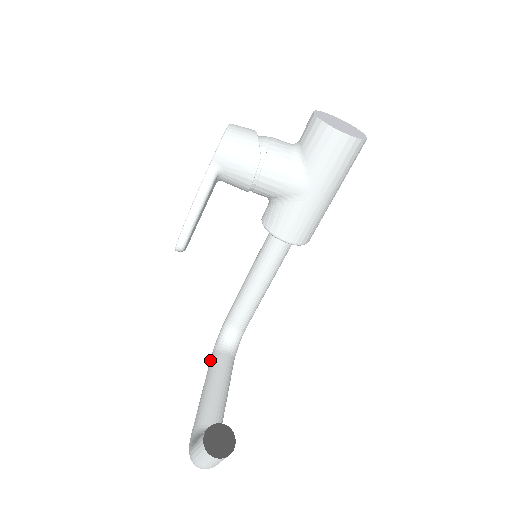
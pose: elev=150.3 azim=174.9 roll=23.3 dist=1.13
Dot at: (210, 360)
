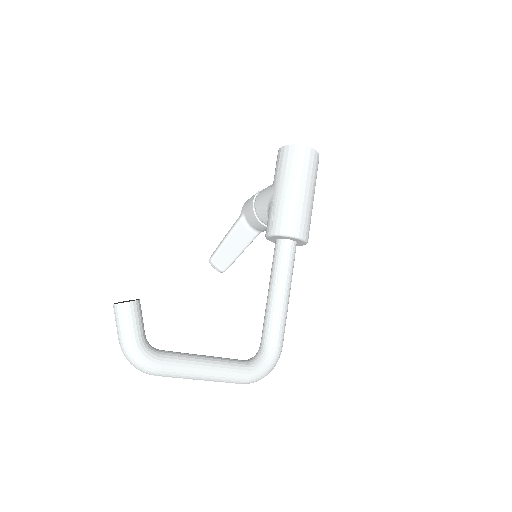
Dot at: occluded
